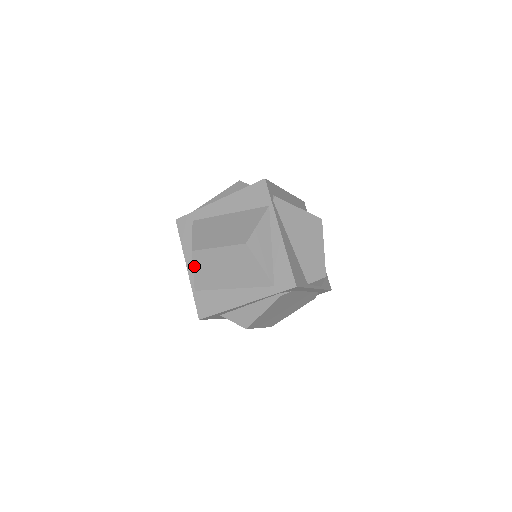
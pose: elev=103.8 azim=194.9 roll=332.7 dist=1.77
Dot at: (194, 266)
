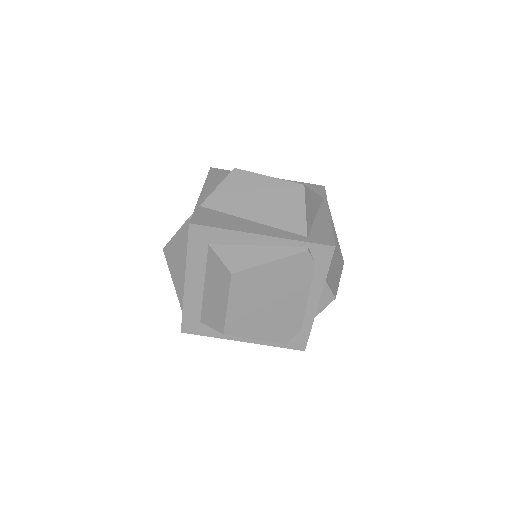
Dot at: (223, 182)
